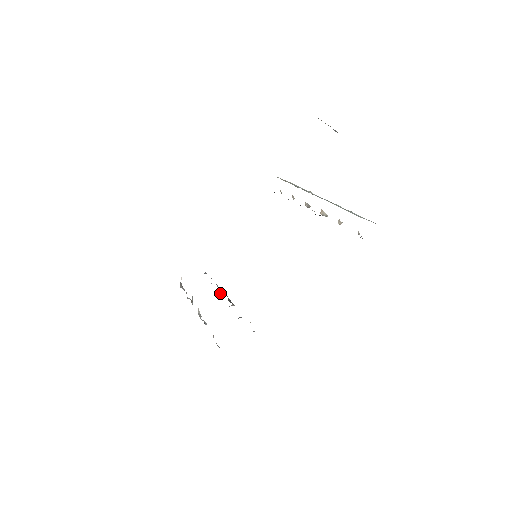
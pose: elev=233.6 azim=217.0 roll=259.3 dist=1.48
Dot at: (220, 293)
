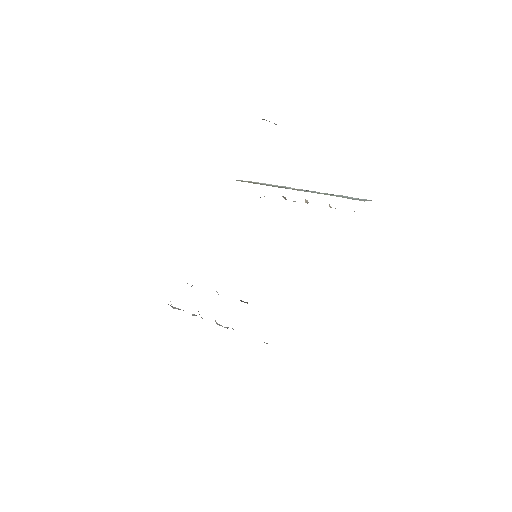
Dot at: occluded
